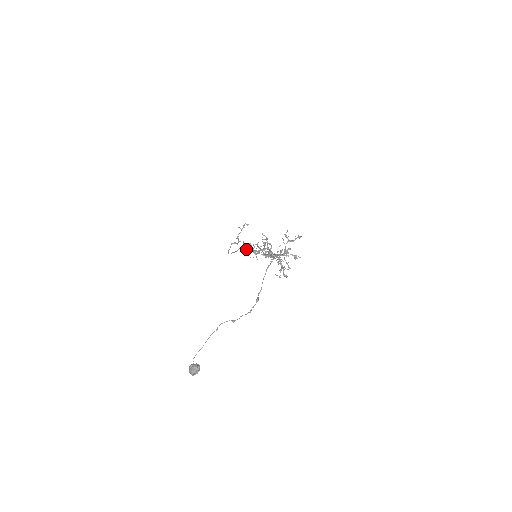
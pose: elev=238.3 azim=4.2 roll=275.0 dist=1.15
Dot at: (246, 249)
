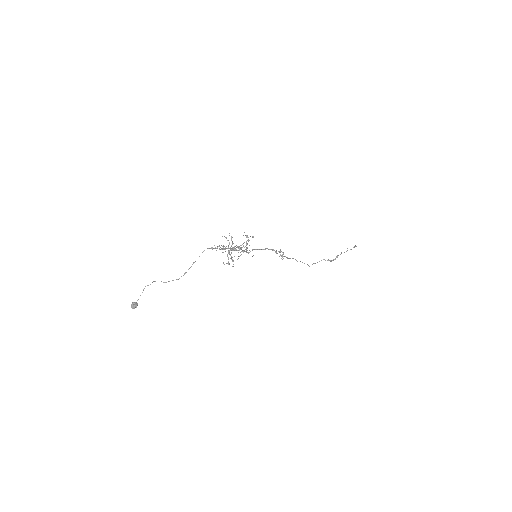
Dot at: (284, 256)
